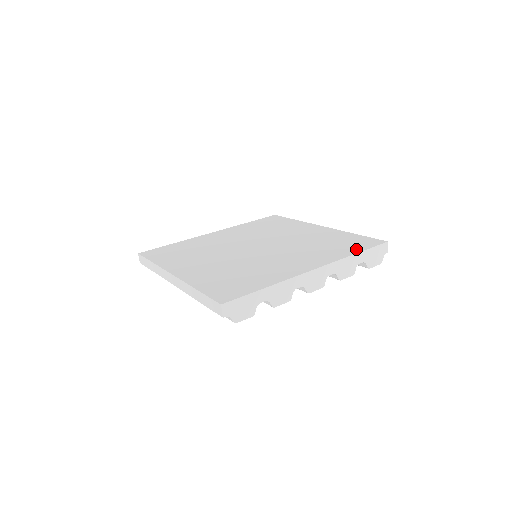
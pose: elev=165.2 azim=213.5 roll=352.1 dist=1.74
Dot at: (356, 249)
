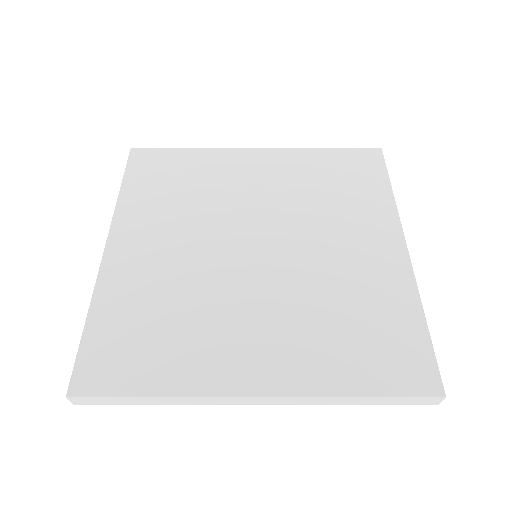
Dot at: (379, 181)
